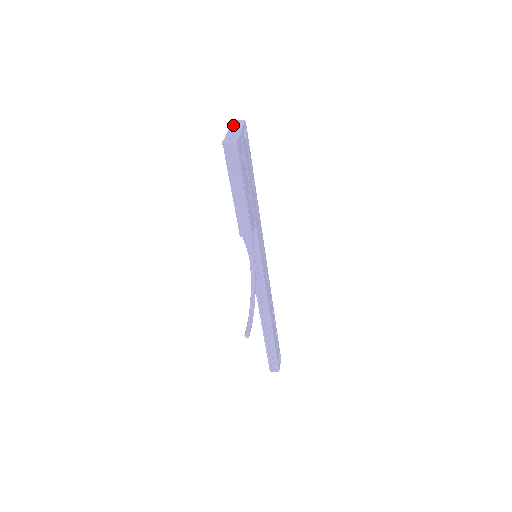
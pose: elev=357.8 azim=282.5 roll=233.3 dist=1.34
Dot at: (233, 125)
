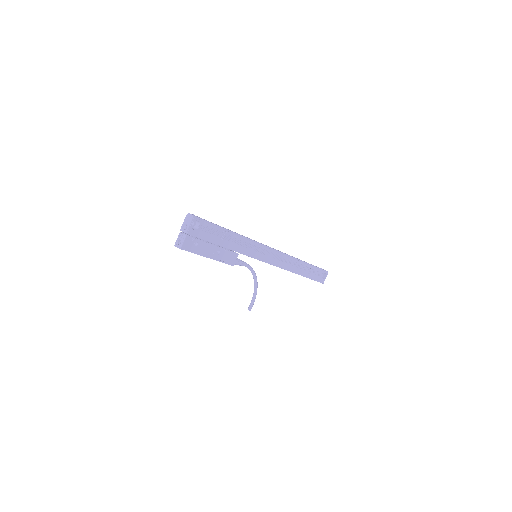
Dot at: (184, 223)
